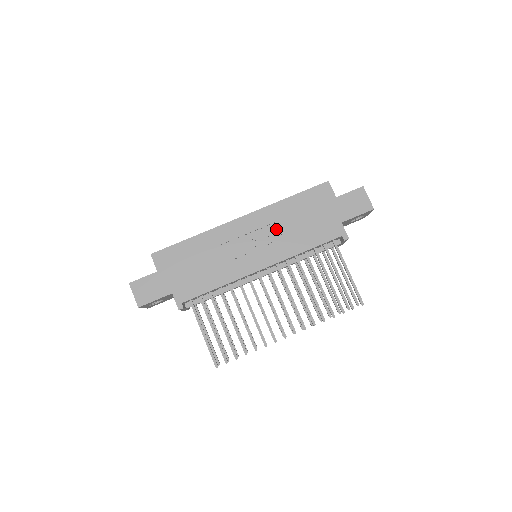
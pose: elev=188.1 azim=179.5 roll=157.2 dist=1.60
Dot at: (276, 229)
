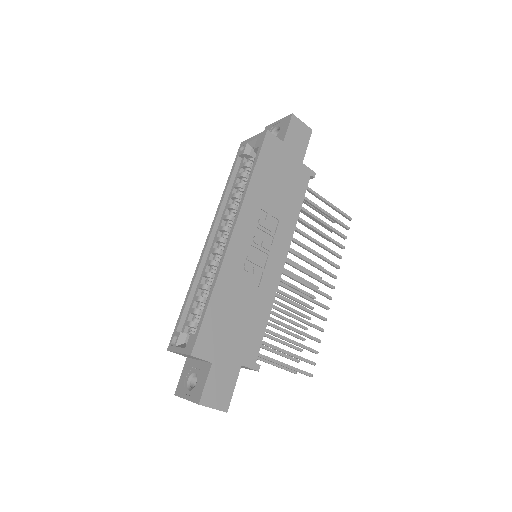
Dot at: (266, 216)
